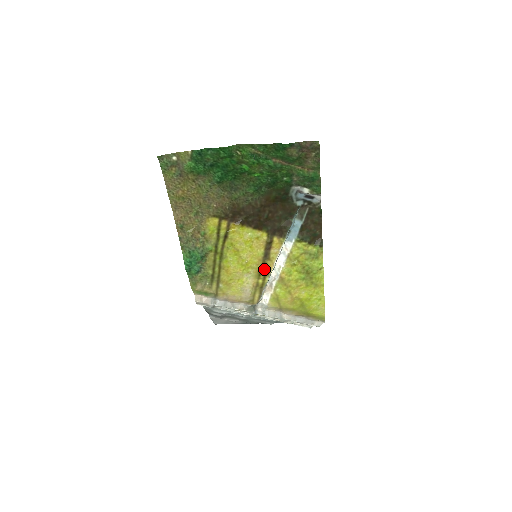
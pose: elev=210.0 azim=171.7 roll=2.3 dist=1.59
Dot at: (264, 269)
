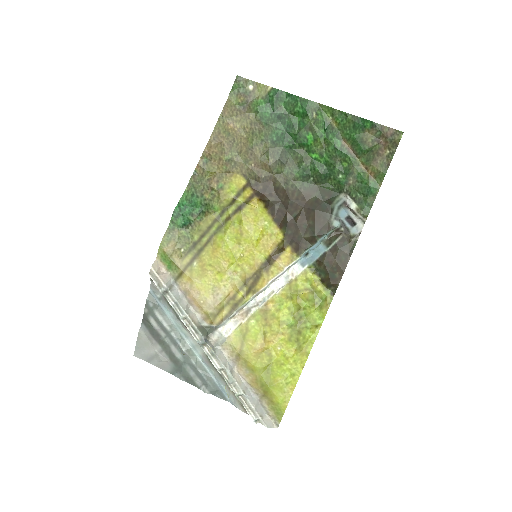
Dot at: (254, 281)
